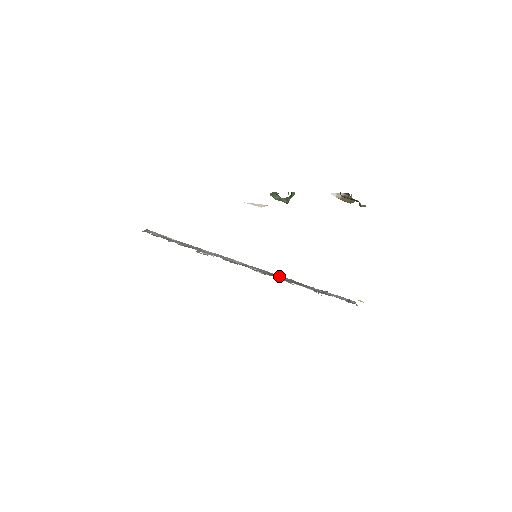
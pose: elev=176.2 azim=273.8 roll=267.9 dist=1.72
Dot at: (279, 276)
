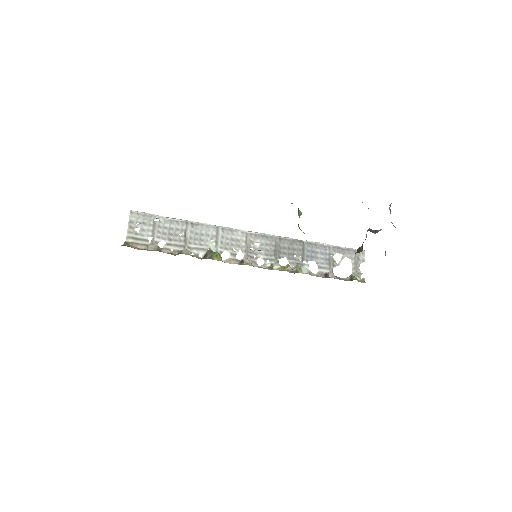
Dot at: (285, 241)
